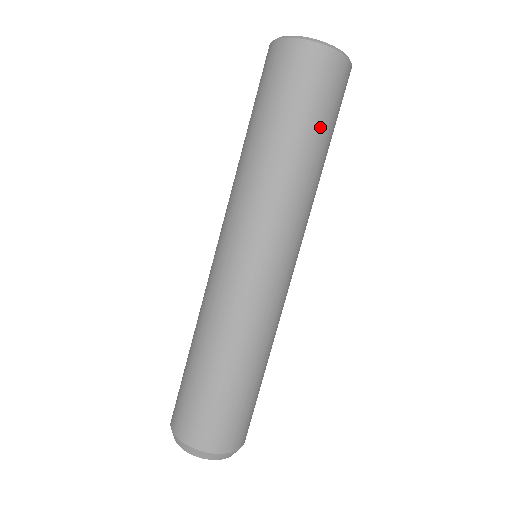
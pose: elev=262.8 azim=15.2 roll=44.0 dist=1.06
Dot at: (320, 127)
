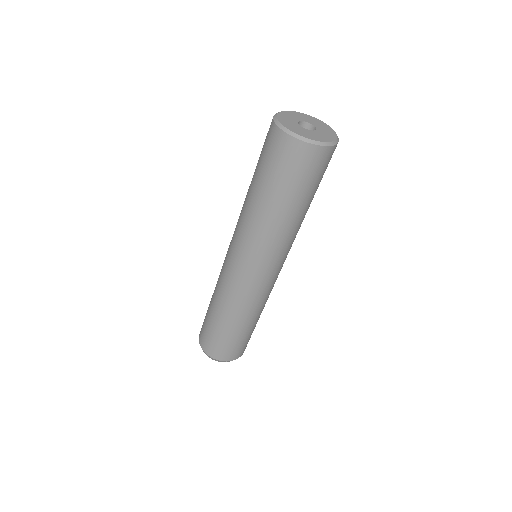
Dot at: (310, 194)
